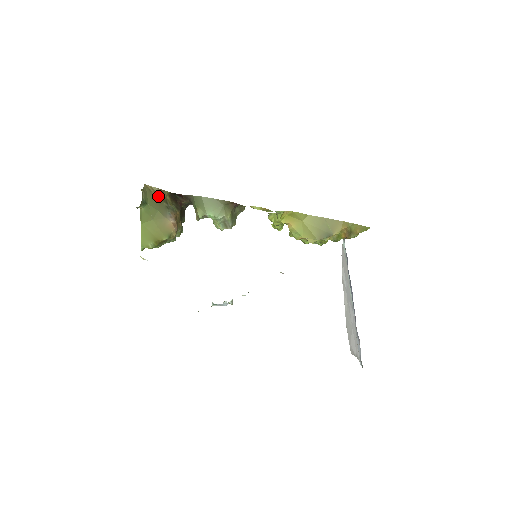
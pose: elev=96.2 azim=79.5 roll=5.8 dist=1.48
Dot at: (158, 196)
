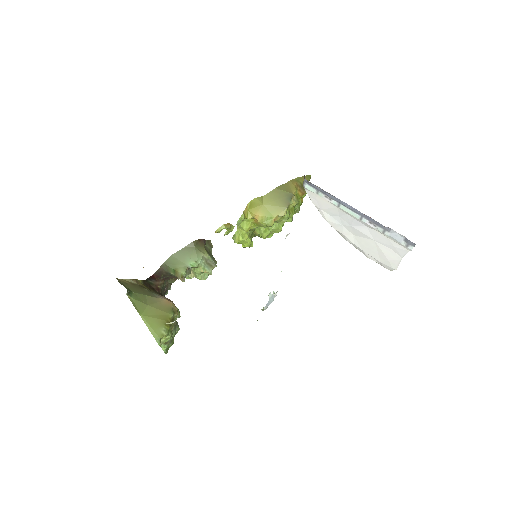
Dot at: (135, 285)
